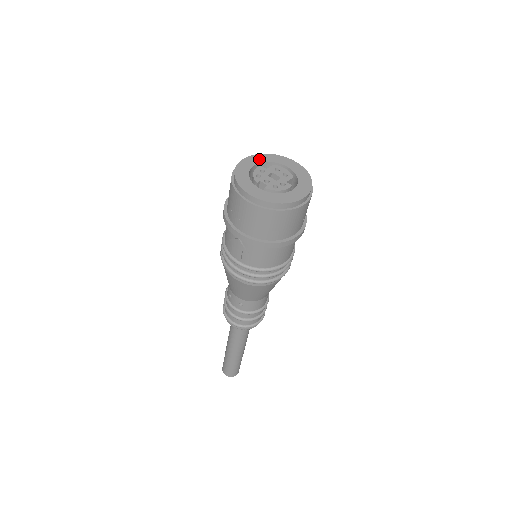
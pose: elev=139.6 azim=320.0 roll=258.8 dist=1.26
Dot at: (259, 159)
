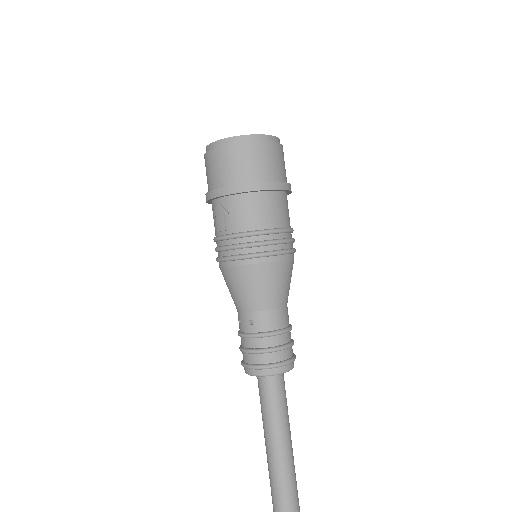
Dot at: occluded
